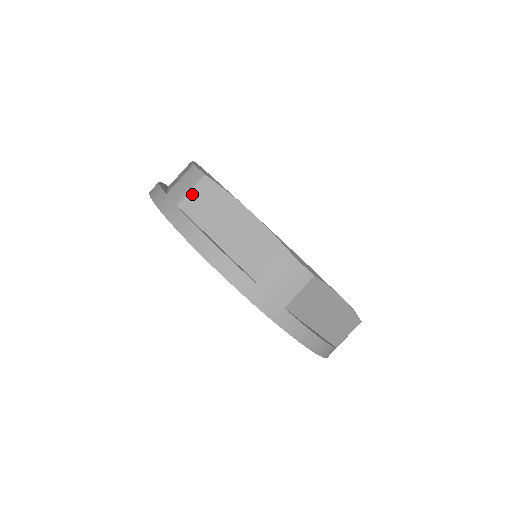
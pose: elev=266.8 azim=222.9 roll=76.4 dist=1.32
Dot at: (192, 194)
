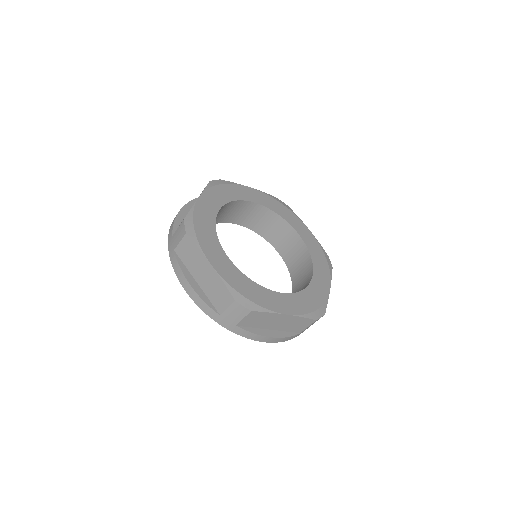
Dot at: (181, 245)
